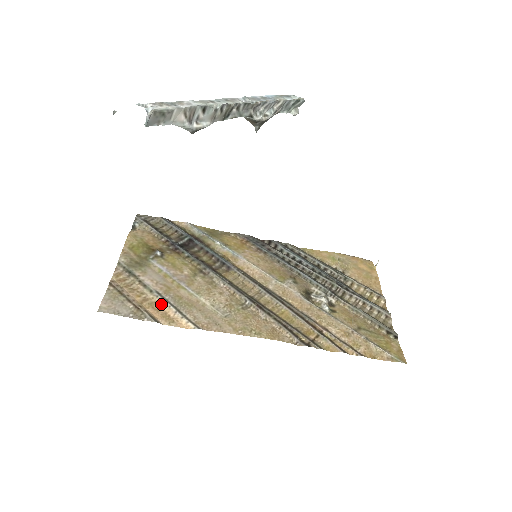
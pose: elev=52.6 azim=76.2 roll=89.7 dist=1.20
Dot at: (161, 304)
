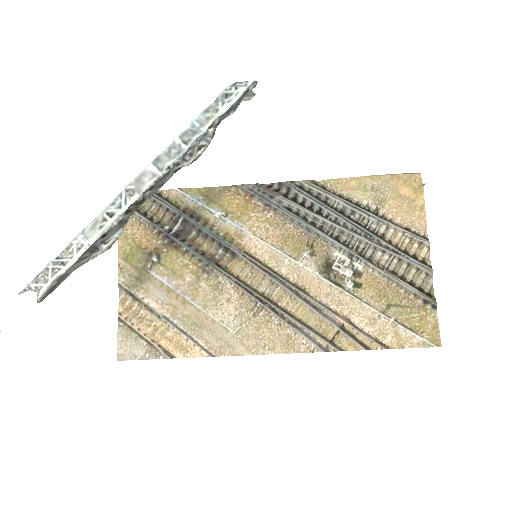
Dot at: (172, 331)
